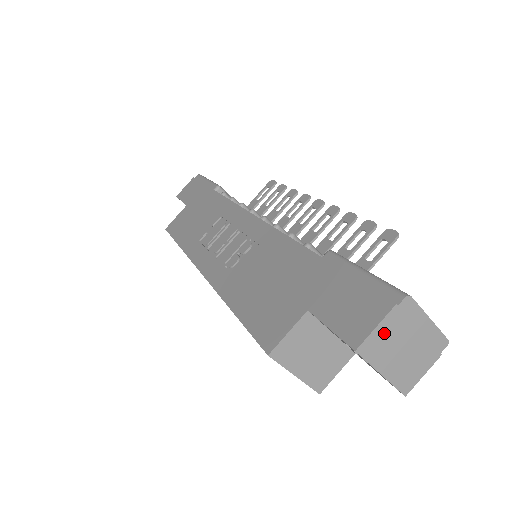
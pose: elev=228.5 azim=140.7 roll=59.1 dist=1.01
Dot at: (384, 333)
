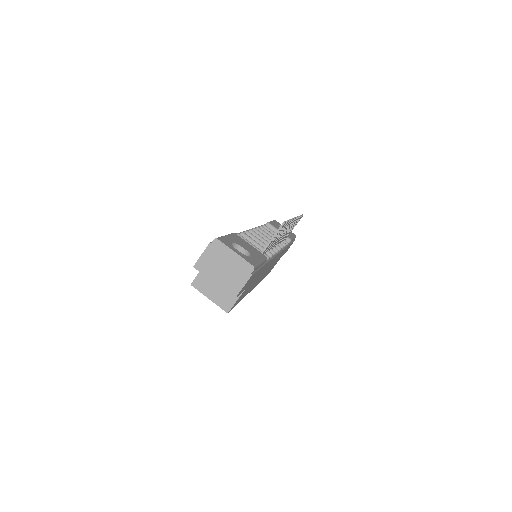
Dot at: (207, 258)
